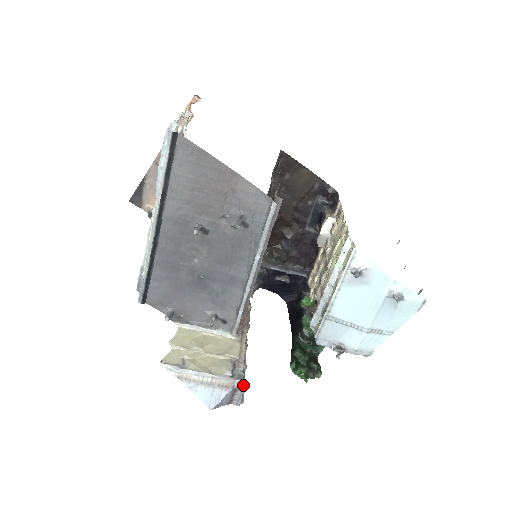
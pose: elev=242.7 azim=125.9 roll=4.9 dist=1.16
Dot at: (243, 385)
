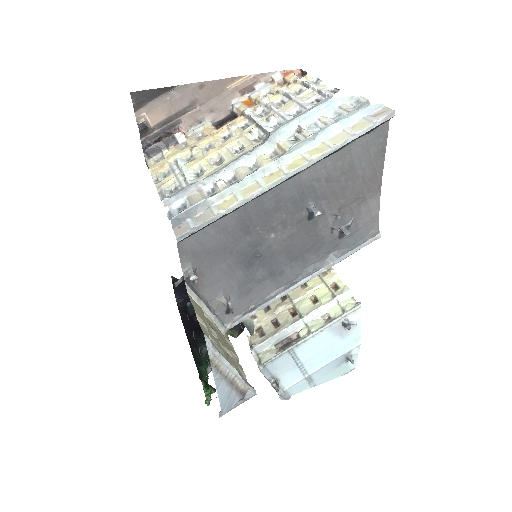
Dot at: (251, 396)
